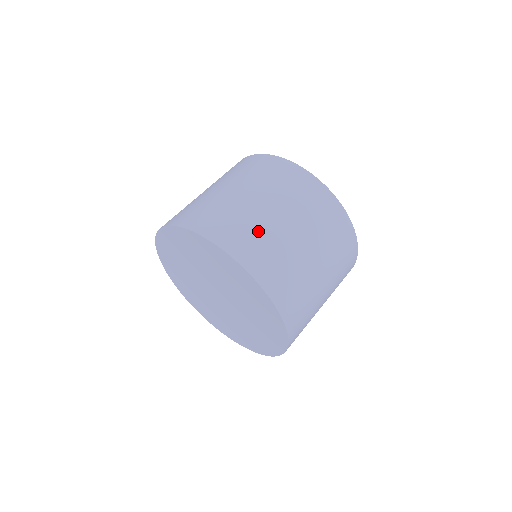
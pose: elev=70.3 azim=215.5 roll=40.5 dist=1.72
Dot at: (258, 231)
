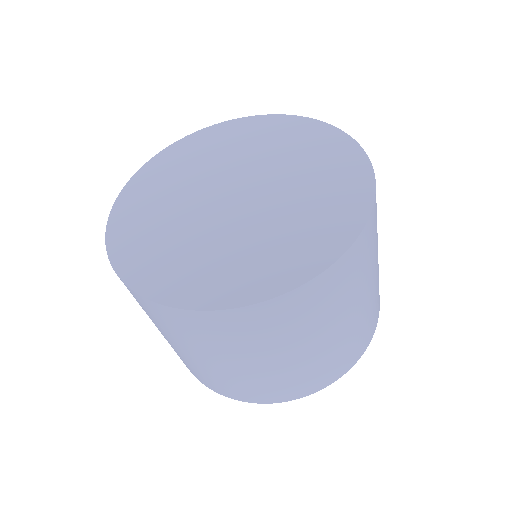
Dot at: occluded
